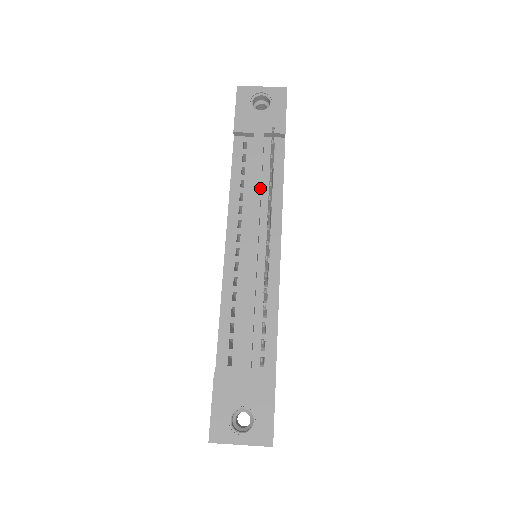
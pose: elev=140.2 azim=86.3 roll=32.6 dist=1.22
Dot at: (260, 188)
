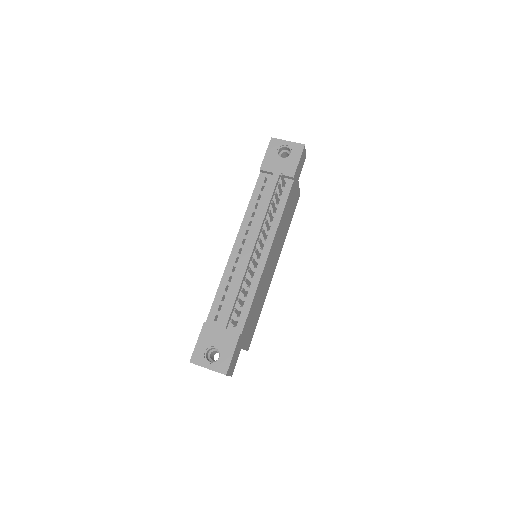
Dot at: (266, 212)
